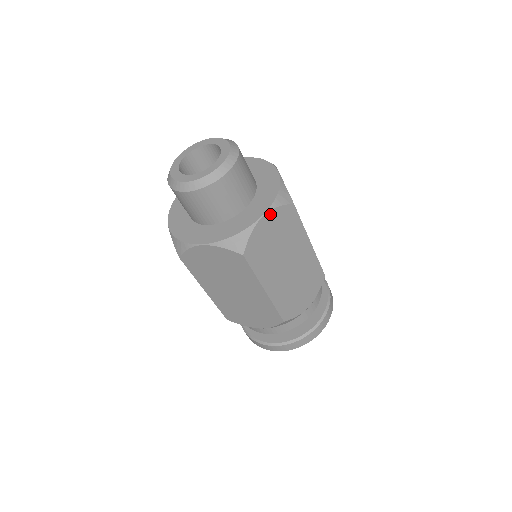
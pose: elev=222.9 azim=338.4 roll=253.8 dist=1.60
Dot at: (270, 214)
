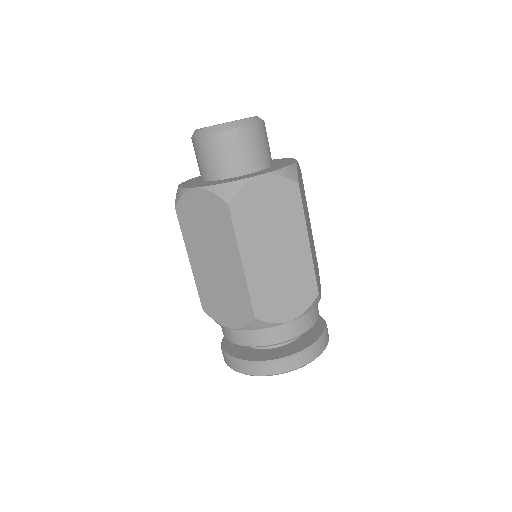
Dot at: (269, 178)
